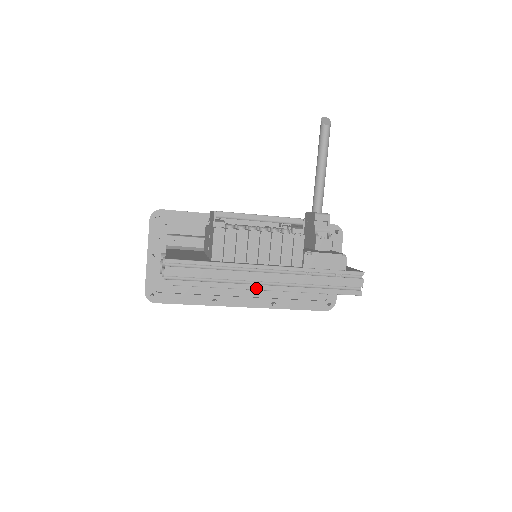
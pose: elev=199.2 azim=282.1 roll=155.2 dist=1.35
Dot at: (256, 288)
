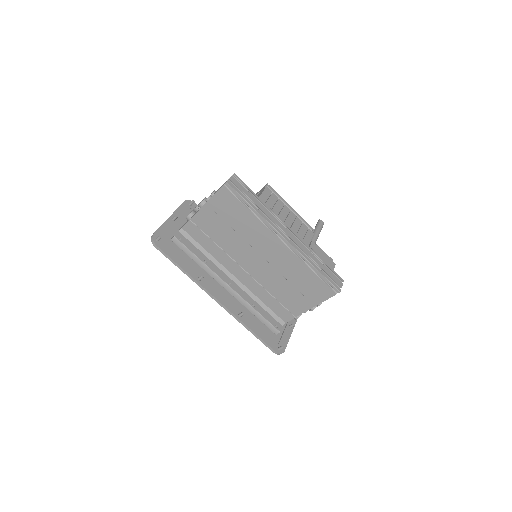
Dot at: (279, 232)
